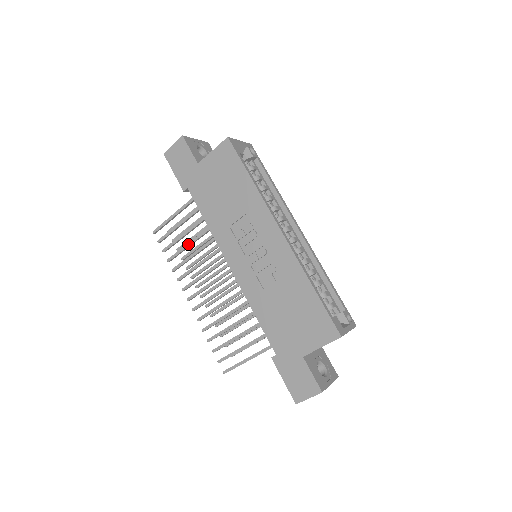
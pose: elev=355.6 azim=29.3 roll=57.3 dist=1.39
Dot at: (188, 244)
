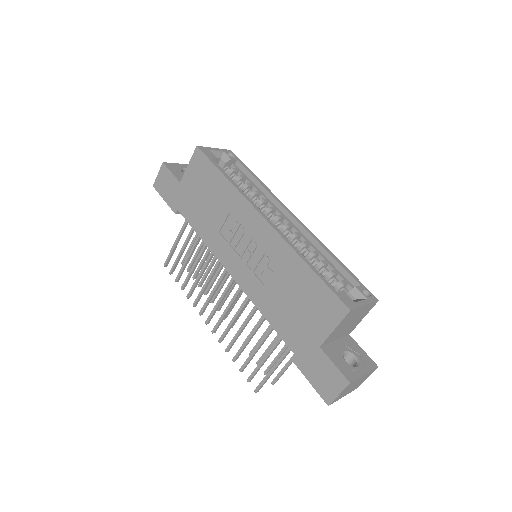
Dot at: (193, 265)
